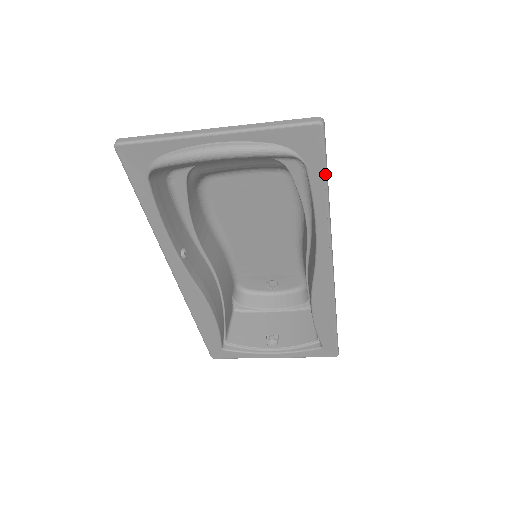
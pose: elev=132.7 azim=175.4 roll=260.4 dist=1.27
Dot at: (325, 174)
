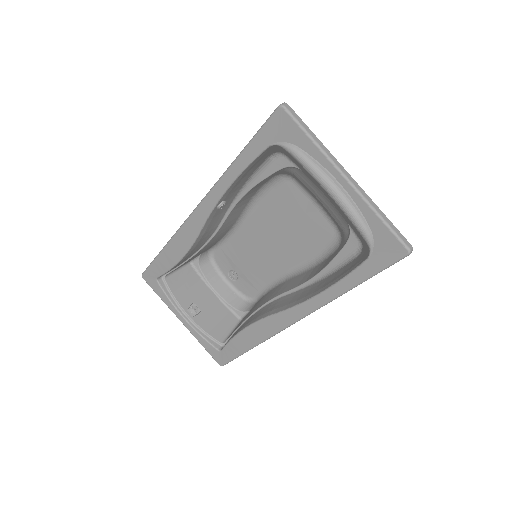
Dot at: (371, 276)
